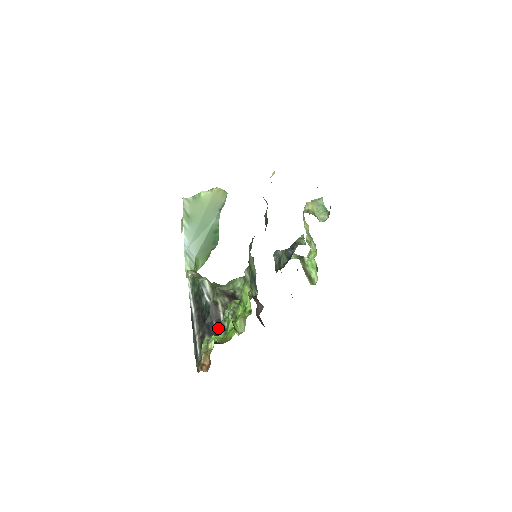
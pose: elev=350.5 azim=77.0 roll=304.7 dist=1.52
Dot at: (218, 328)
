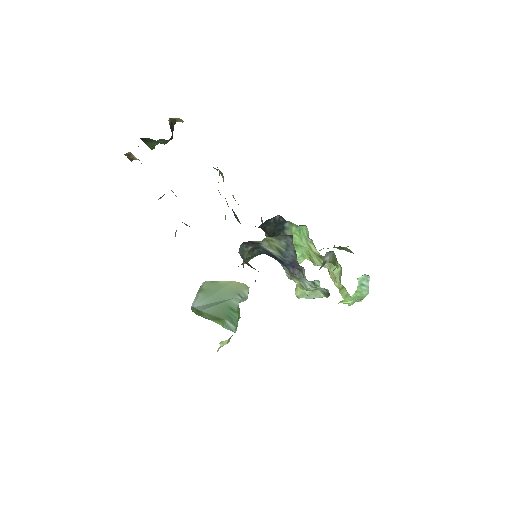
Dot at: occluded
